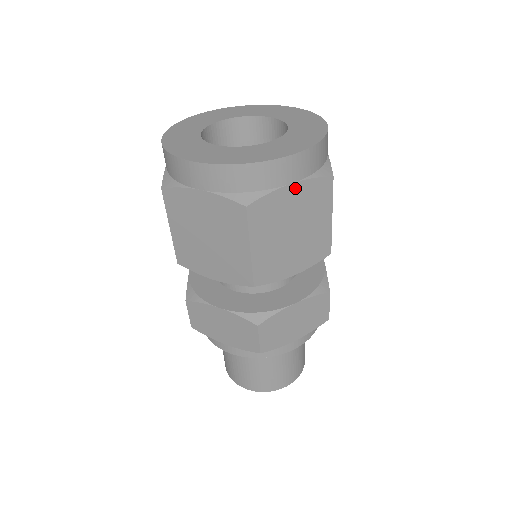
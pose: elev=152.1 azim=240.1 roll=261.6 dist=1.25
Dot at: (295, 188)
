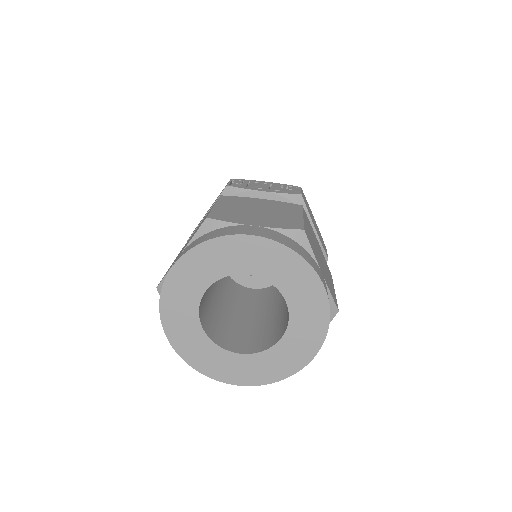
Dot at: occluded
